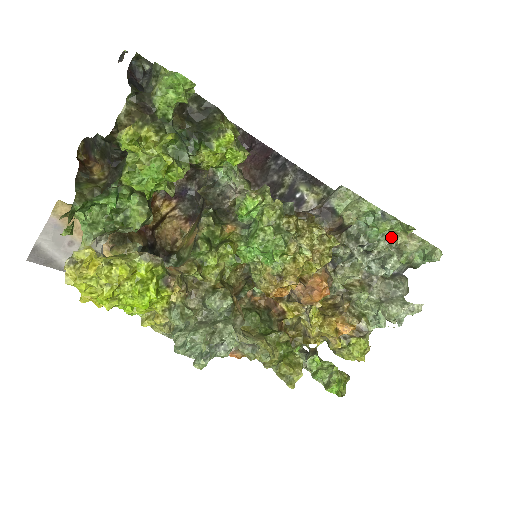
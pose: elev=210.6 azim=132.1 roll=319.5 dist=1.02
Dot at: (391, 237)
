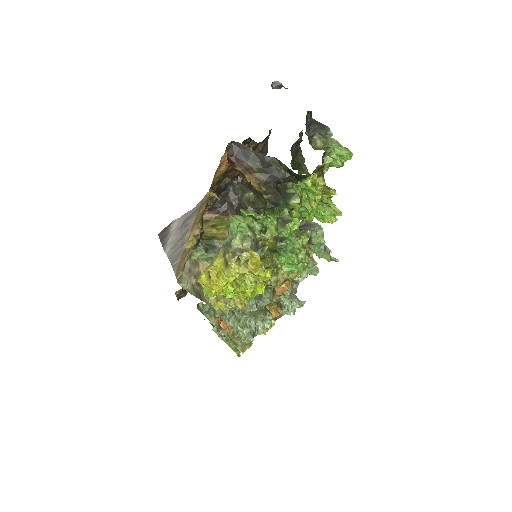
Dot at: occluded
